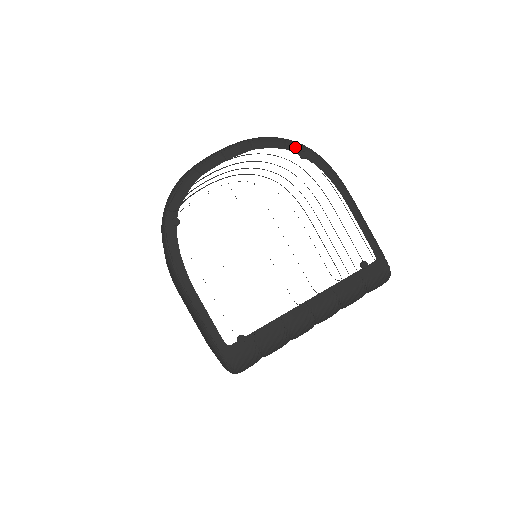
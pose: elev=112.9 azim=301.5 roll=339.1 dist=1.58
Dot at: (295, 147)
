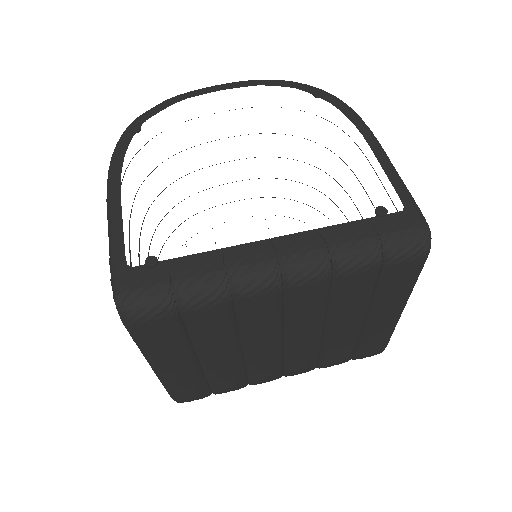
Dot at: (310, 88)
